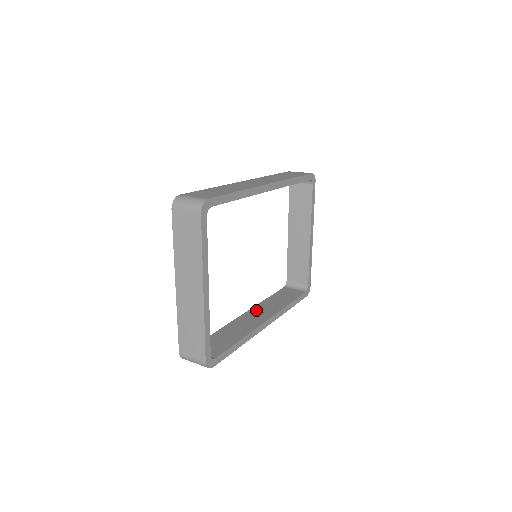
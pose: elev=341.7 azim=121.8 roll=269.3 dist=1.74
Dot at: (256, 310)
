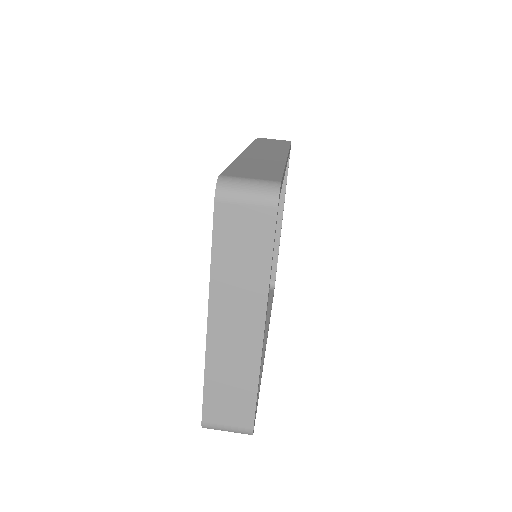
Dot at: occluded
